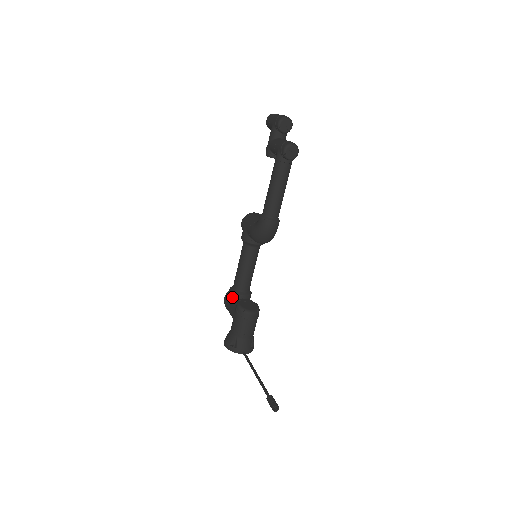
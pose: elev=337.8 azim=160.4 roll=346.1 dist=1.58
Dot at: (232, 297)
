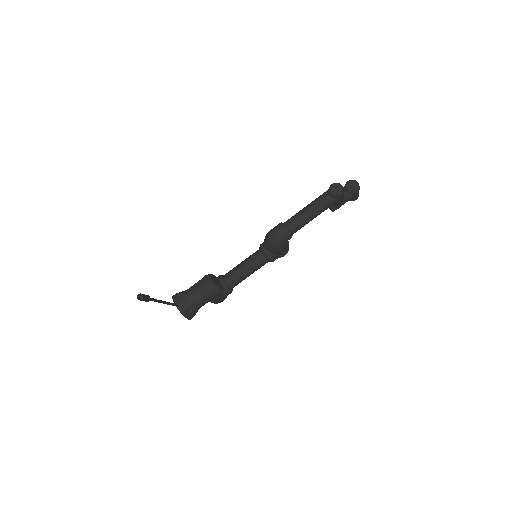
Dot at: occluded
